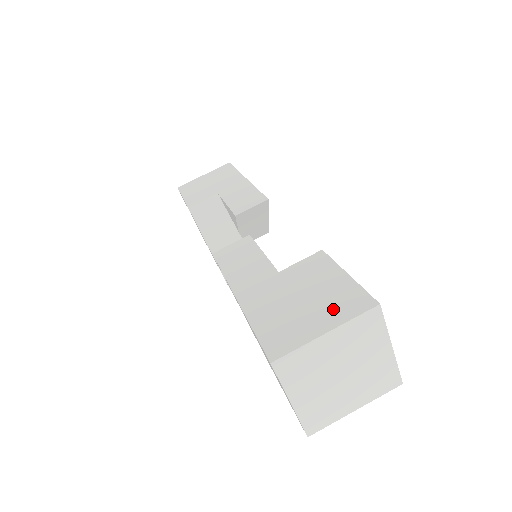
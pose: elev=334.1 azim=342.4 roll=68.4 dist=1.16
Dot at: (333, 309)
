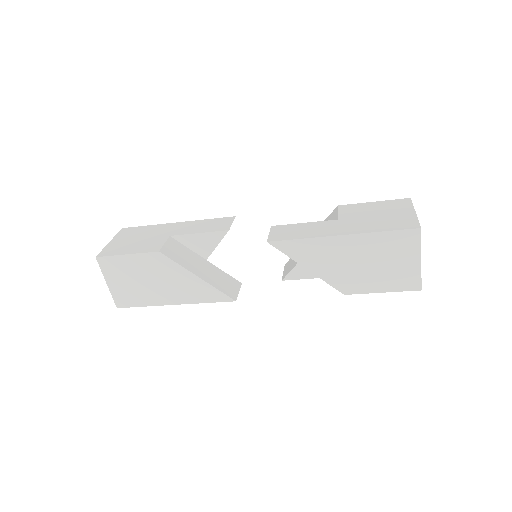
Dot at: (399, 208)
